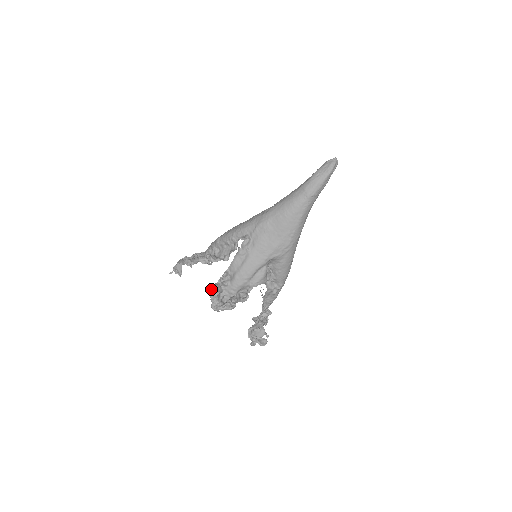
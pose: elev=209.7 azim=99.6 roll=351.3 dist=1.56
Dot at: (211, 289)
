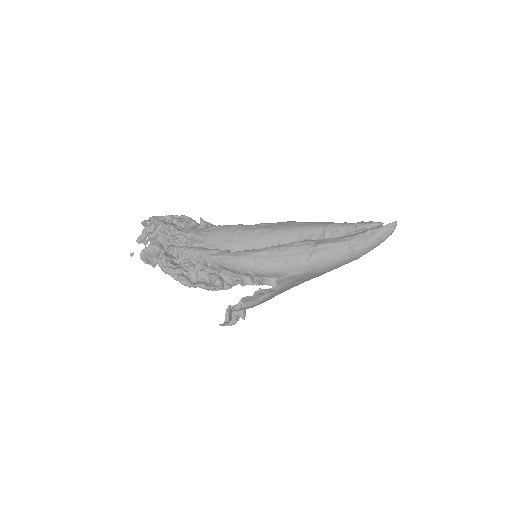
Dot at: (227, 322)
